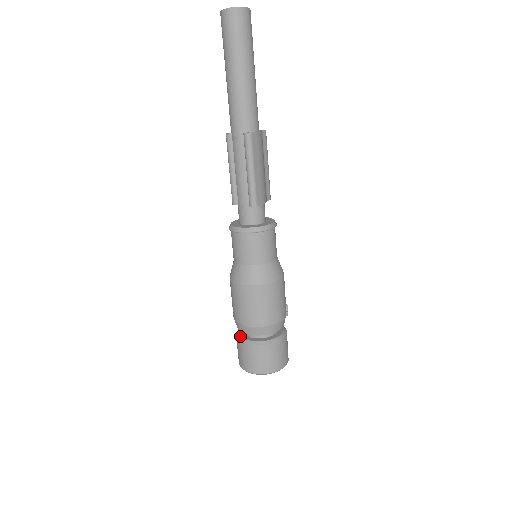
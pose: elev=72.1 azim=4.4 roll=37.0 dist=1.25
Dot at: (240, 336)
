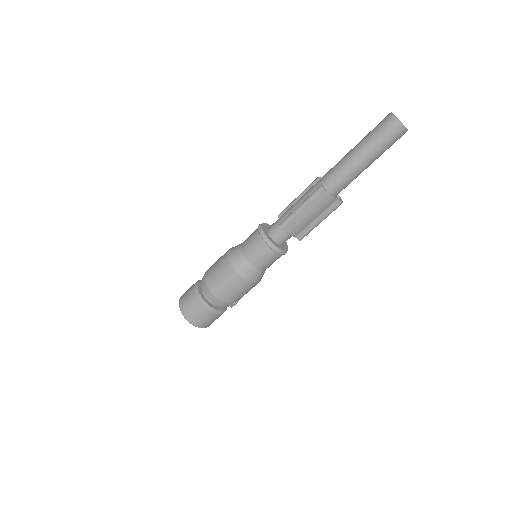
Dot at: (200, 281)
